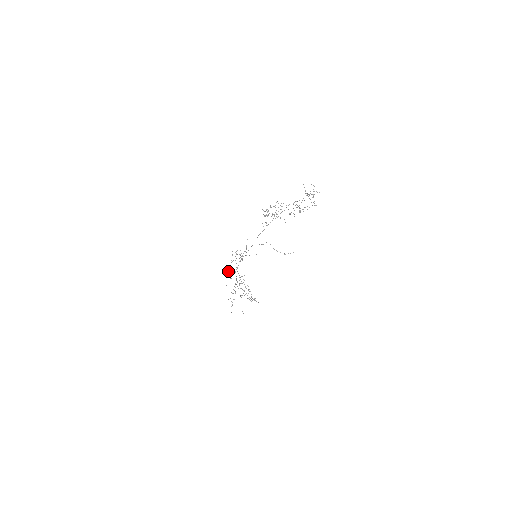
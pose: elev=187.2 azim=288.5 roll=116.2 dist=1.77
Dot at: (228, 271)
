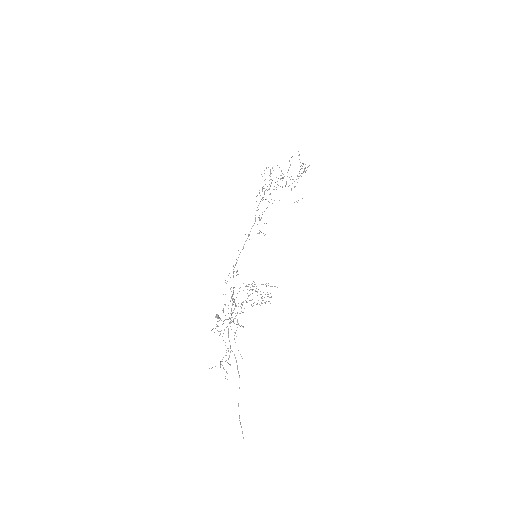
Dot at: (216, 314)
